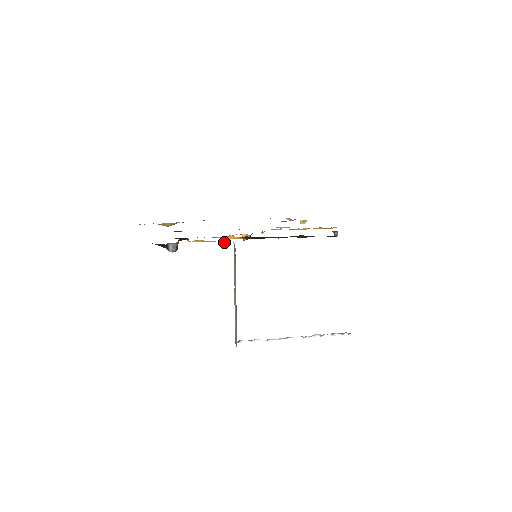
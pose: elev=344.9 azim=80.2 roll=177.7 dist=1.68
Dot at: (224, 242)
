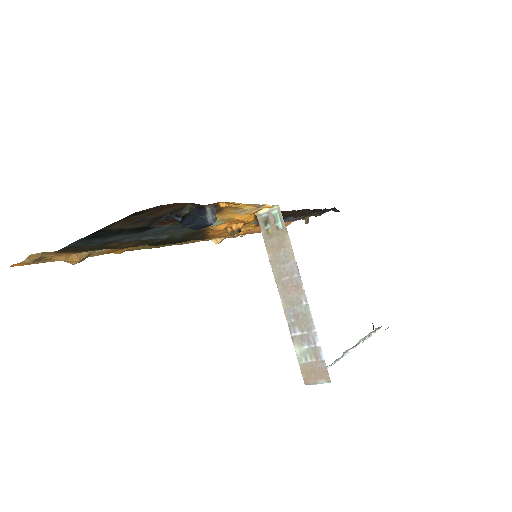
Dot at: (259, 208)
